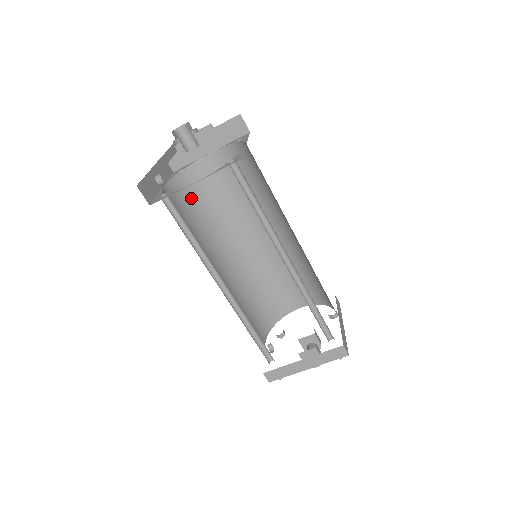
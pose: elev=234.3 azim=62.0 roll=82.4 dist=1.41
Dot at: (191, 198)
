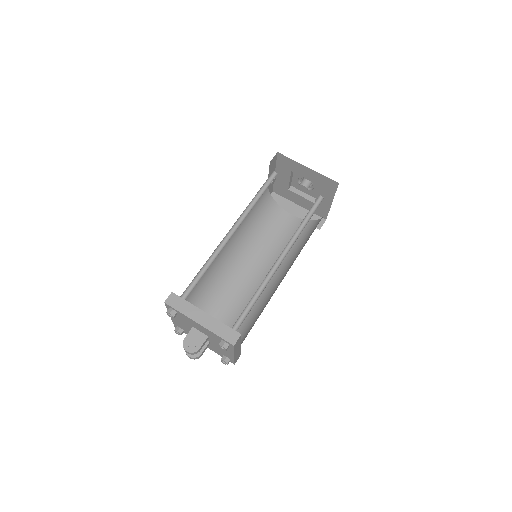
Dot at: (262, 210)
